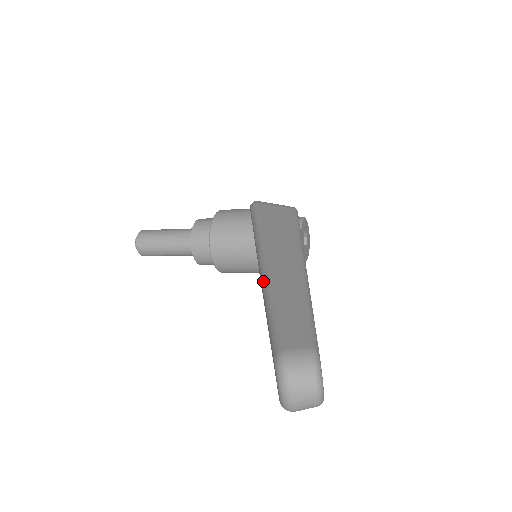
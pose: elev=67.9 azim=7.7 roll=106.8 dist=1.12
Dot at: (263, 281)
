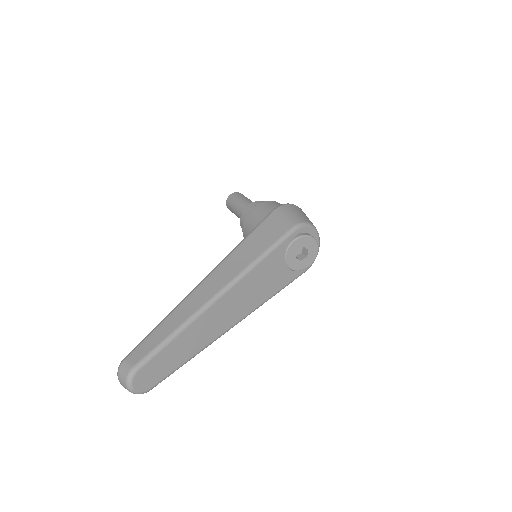
Dot at: (183, 300)
